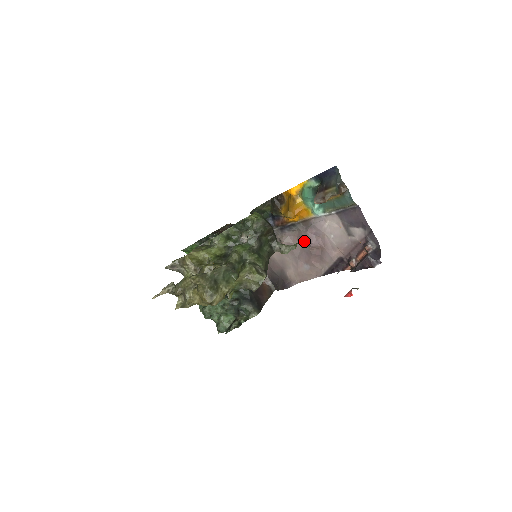
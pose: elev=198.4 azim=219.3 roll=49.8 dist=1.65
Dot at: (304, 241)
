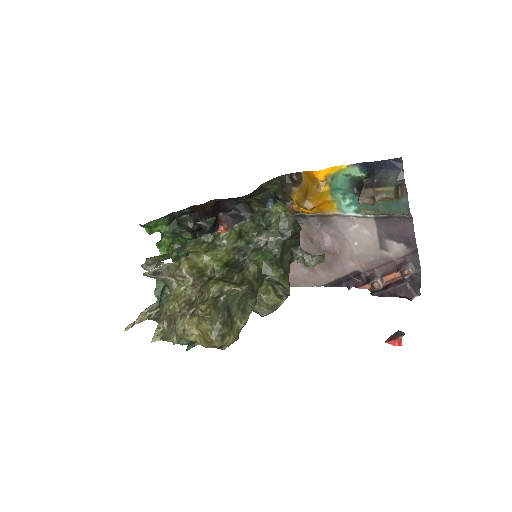
Dot at: (313, 240)
